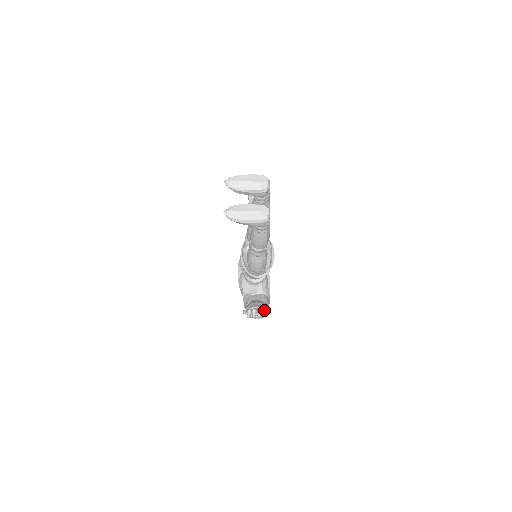
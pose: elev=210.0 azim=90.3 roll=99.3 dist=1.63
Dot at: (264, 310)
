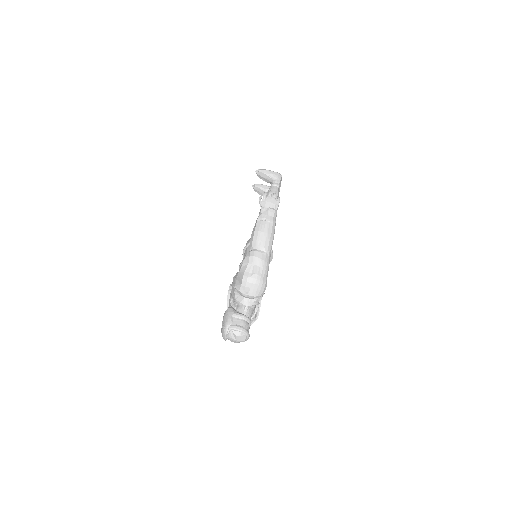
Dot at: occluded
